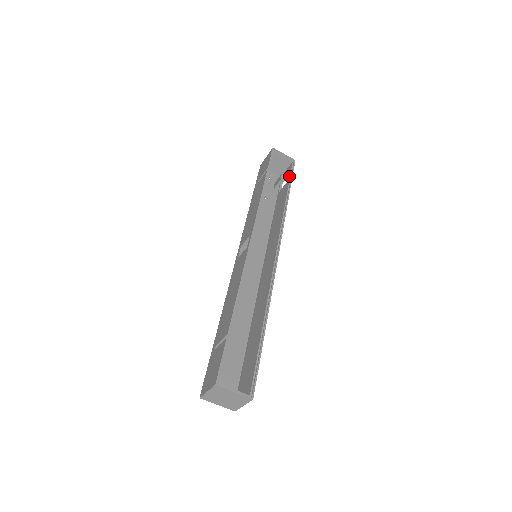
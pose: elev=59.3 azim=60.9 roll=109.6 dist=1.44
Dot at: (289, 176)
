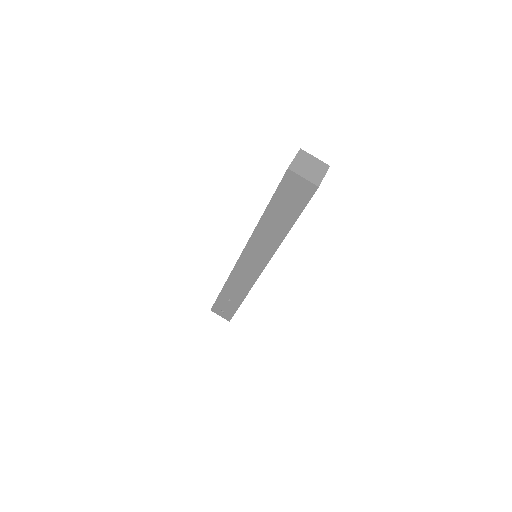
Dot at: occluded
